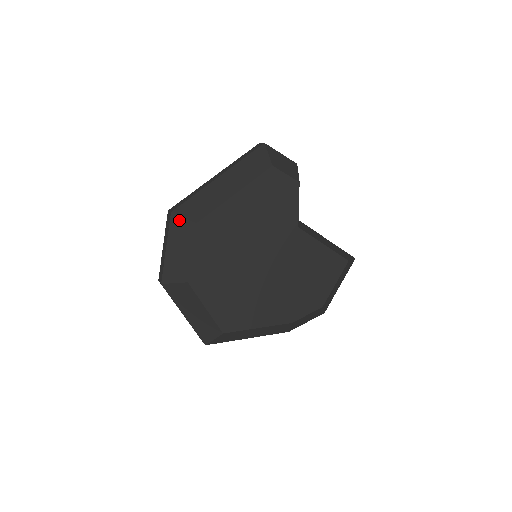
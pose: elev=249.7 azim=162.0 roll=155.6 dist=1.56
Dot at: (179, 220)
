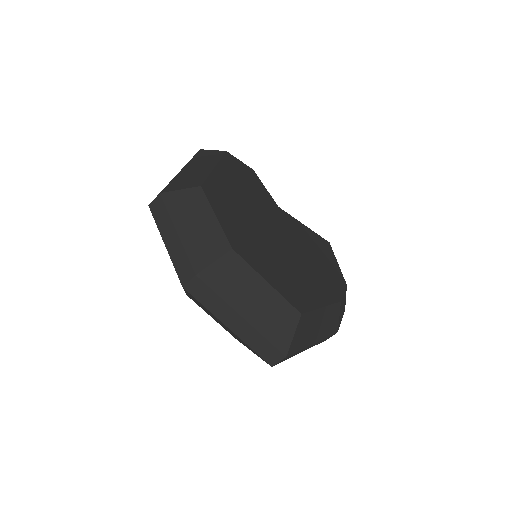
Dot at: (176, 195)
